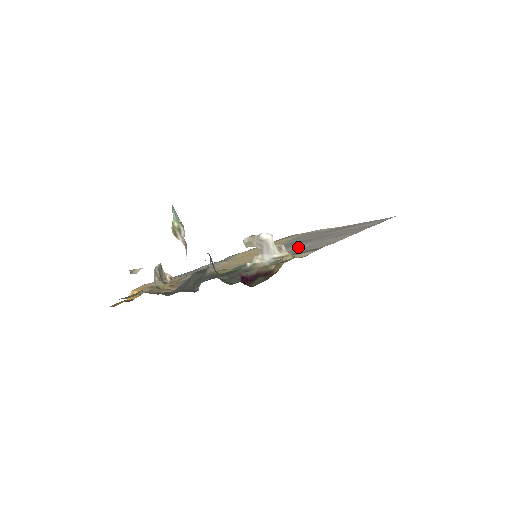
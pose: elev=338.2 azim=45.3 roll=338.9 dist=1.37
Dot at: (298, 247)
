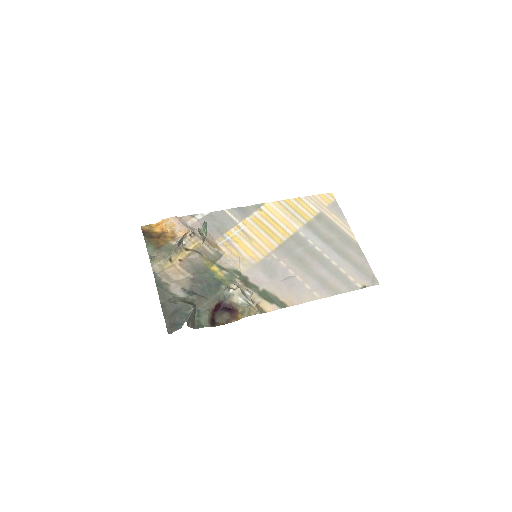
Dot at: (288, 269)
